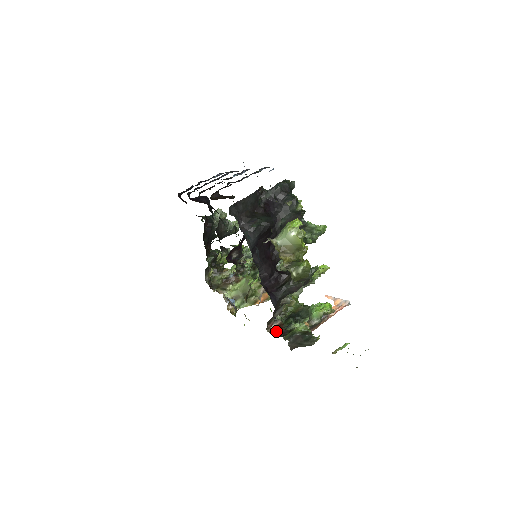
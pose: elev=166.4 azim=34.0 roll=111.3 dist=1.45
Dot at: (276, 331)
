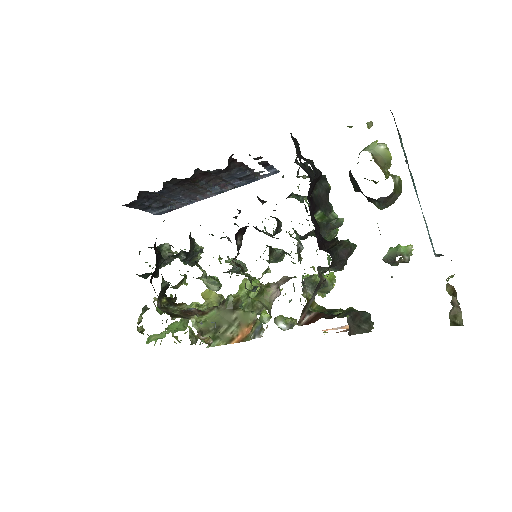
Dot at: (316, 319)
